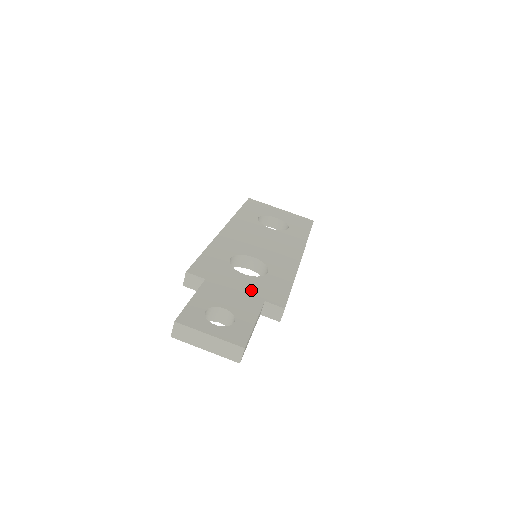
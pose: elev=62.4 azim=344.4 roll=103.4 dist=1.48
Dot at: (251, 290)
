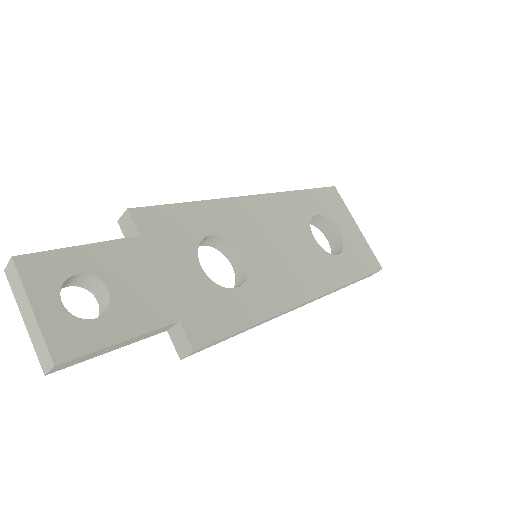
Dot at: (181, 293)
